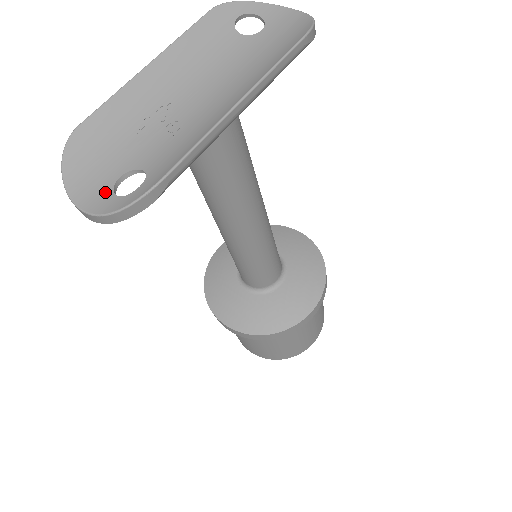
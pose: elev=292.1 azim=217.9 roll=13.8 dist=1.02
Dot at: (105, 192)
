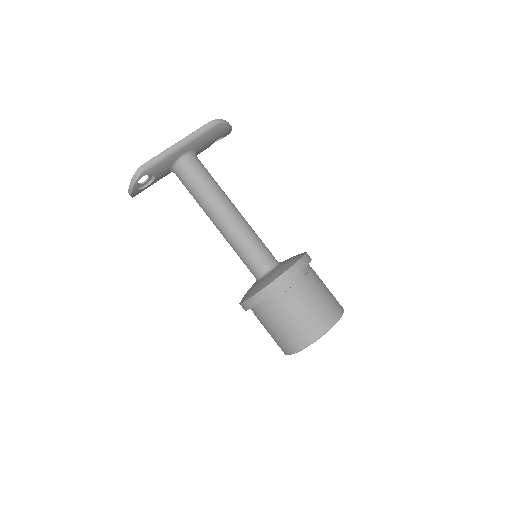
Dot at: (137, 186)
